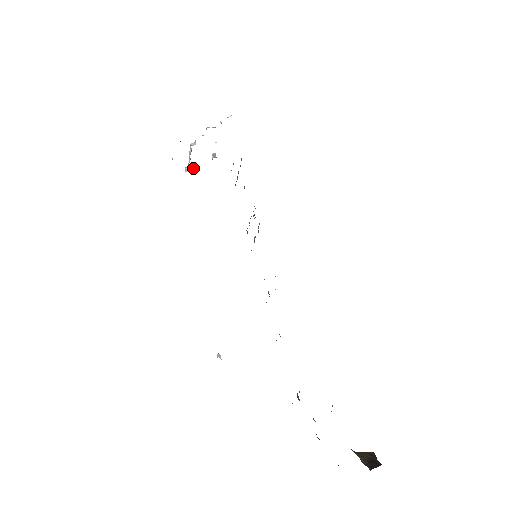
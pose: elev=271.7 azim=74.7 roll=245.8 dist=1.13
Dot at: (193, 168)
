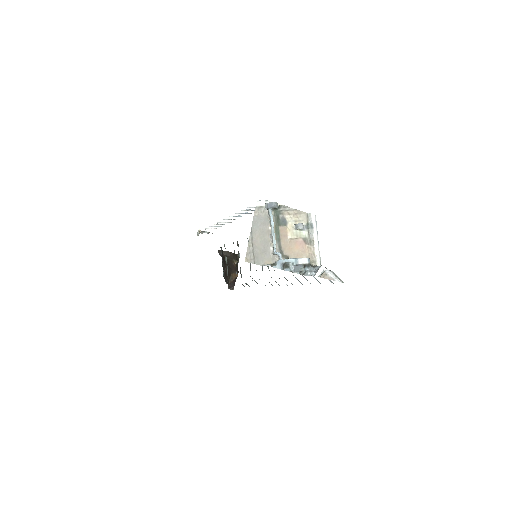
Dot at: (276, 208)
